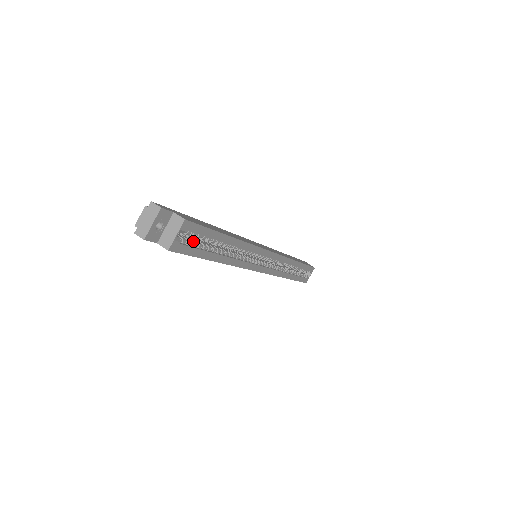
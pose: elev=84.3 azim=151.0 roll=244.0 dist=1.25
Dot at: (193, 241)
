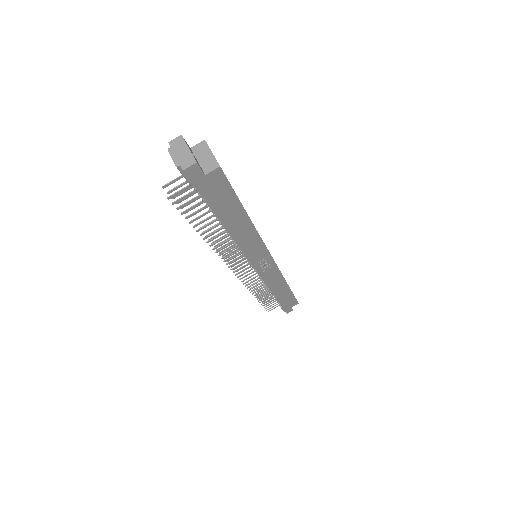
Dot at: occluded
